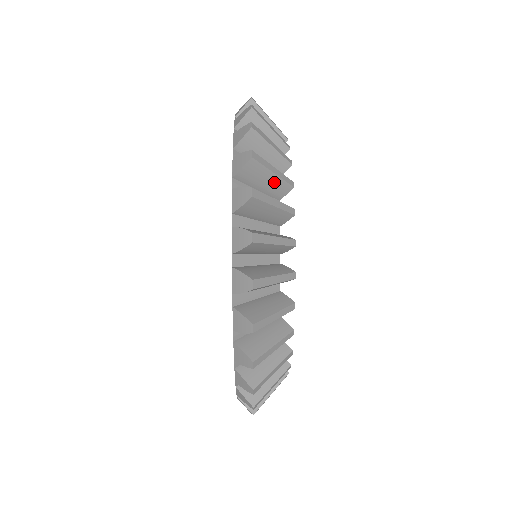
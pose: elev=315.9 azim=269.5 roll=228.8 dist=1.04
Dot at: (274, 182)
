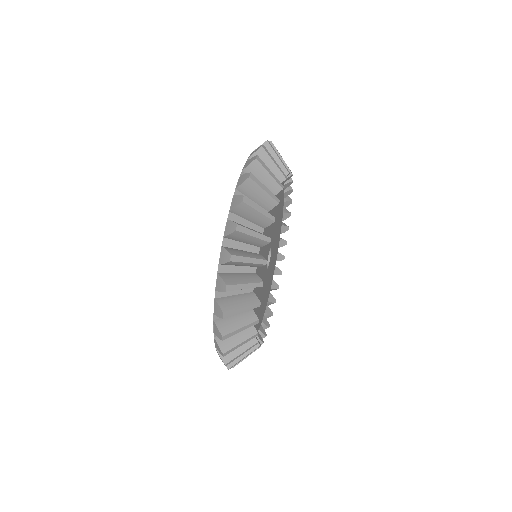
Dot at: (274, 170)
